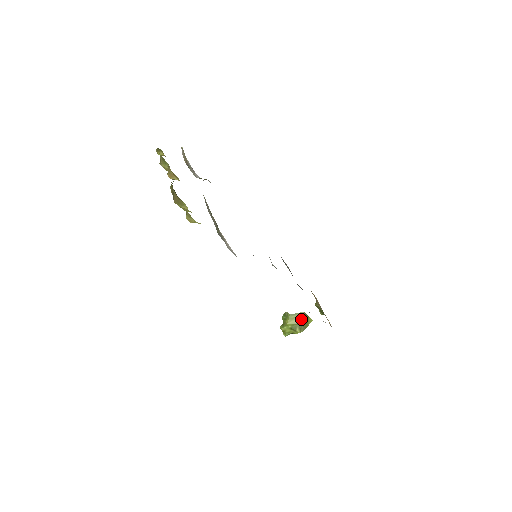
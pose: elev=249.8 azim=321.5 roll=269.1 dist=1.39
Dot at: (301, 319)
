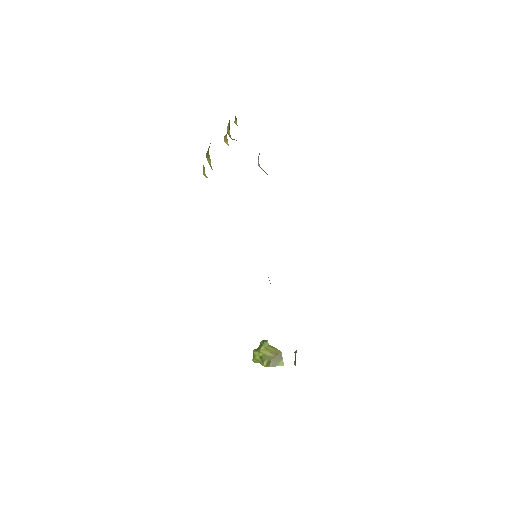
Dot at: (275, 355)
